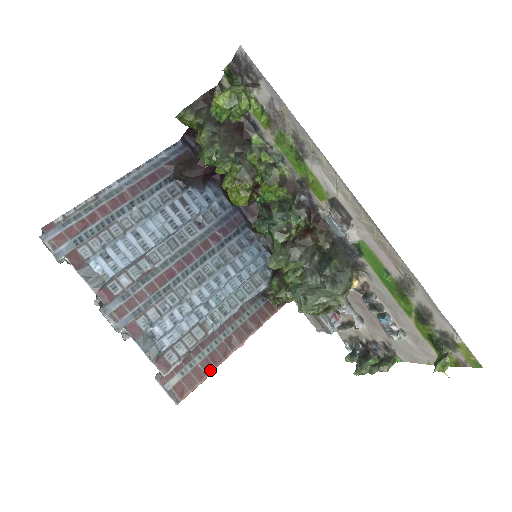
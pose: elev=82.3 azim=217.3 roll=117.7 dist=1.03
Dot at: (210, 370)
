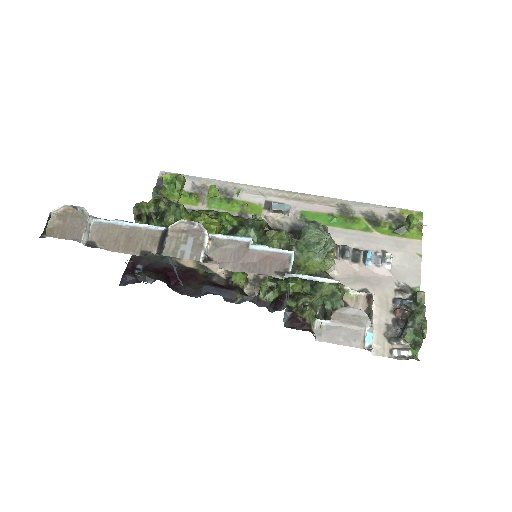
Dot at: occluded
